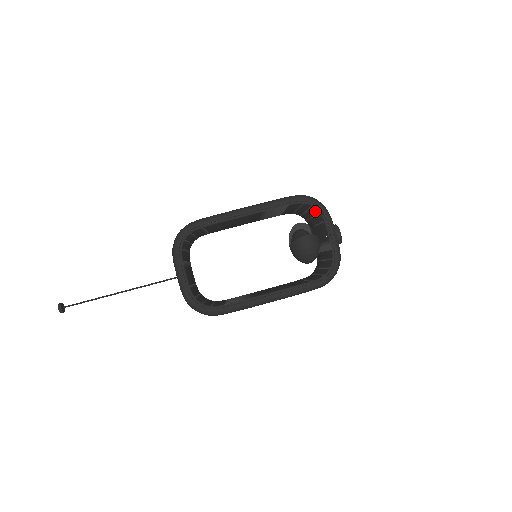
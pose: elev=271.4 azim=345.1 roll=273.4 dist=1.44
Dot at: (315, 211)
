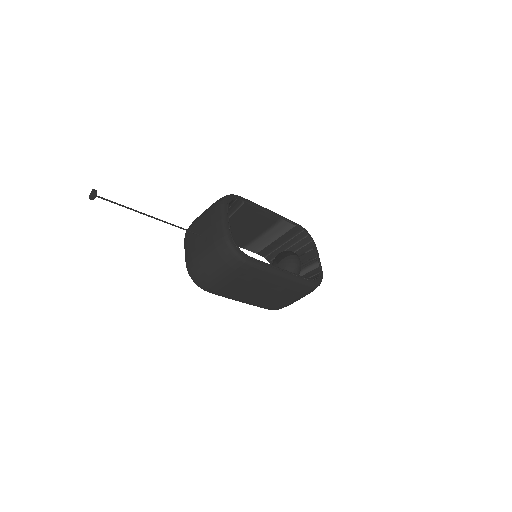
Dot at: (307, 241)
